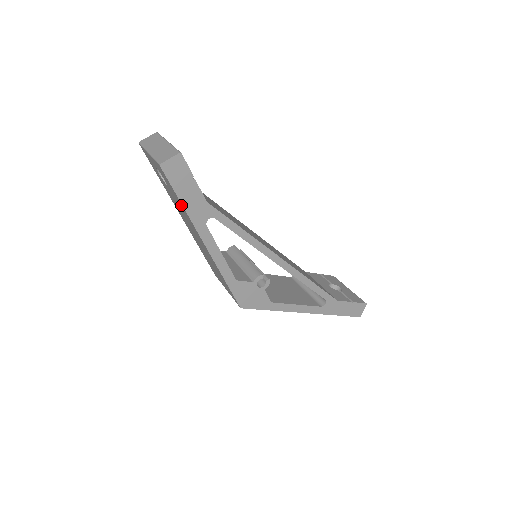
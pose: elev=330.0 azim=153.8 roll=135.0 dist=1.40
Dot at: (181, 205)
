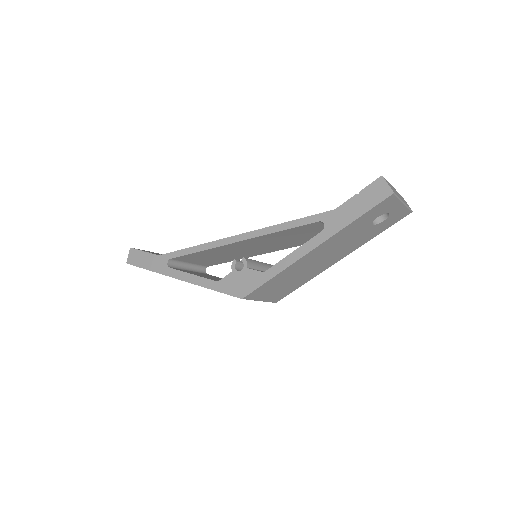
Dot at: occluded
